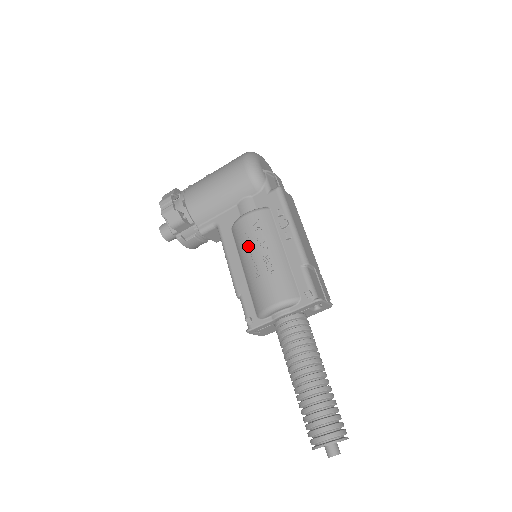
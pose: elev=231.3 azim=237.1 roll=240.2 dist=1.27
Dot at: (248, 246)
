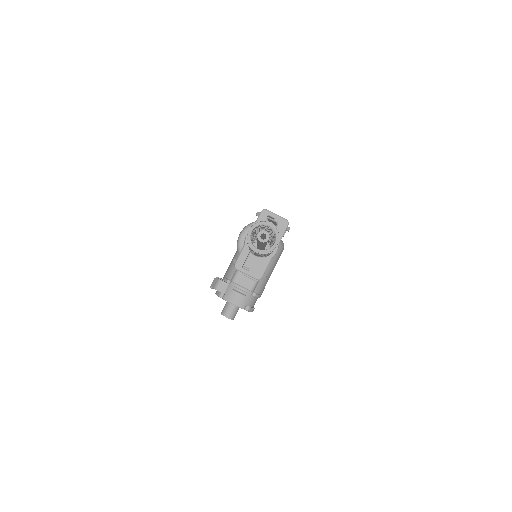
Dot at: occluded
